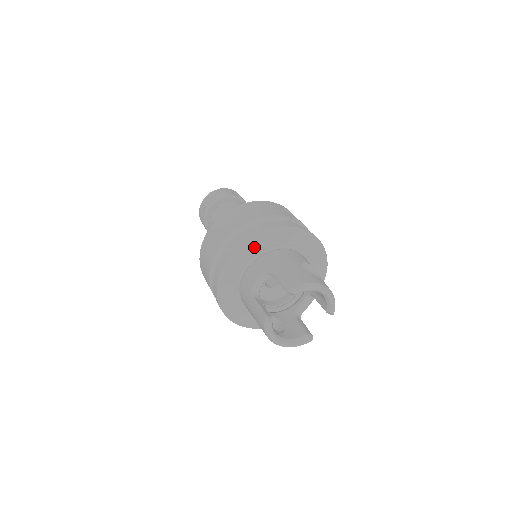
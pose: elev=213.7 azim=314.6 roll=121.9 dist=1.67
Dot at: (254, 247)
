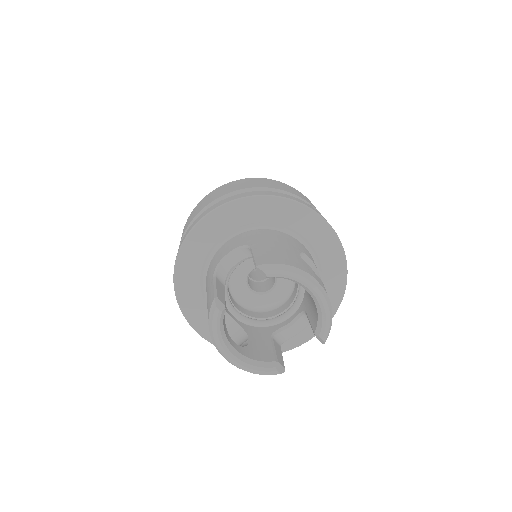
Dot at: (243, 214)
